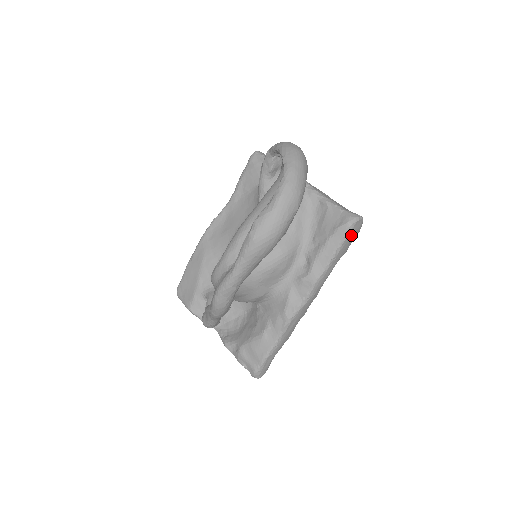
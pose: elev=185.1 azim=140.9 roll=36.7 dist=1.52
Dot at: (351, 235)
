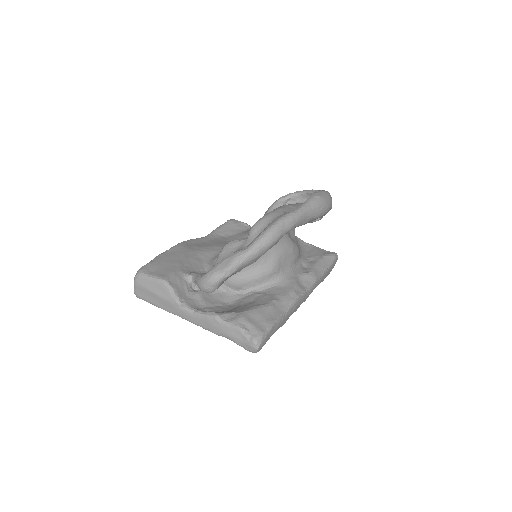
Dot at: (333, 265)
